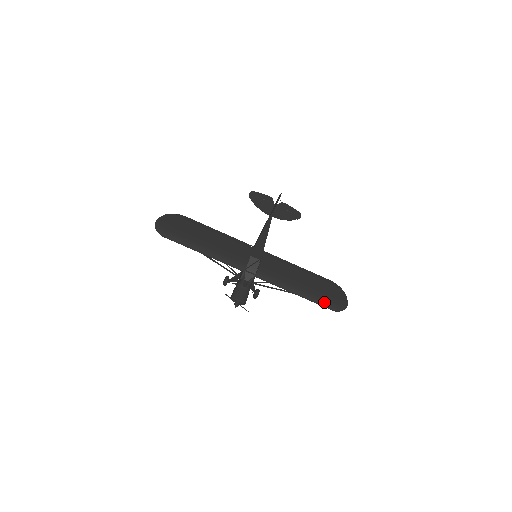
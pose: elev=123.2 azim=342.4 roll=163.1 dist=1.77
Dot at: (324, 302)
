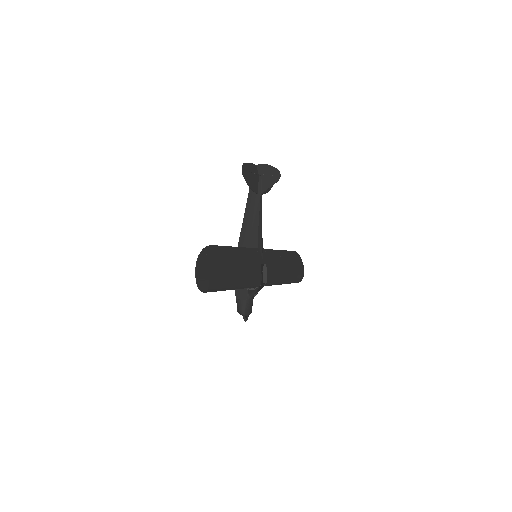
Dot at: (297, 279)
